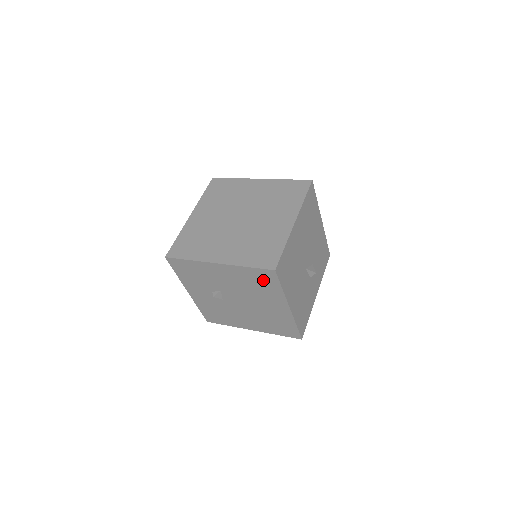
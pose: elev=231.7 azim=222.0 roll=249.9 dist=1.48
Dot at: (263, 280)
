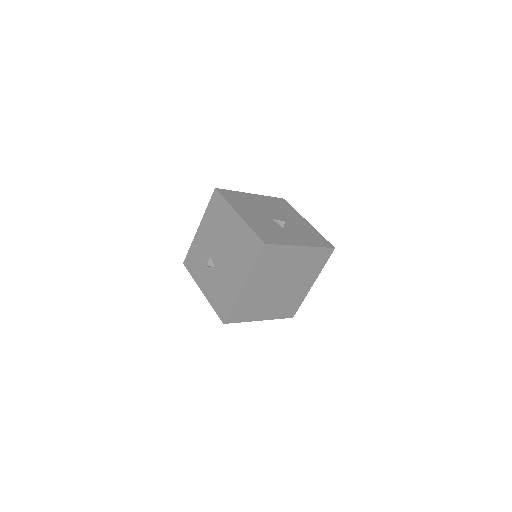
Dot at: (217, 207)
